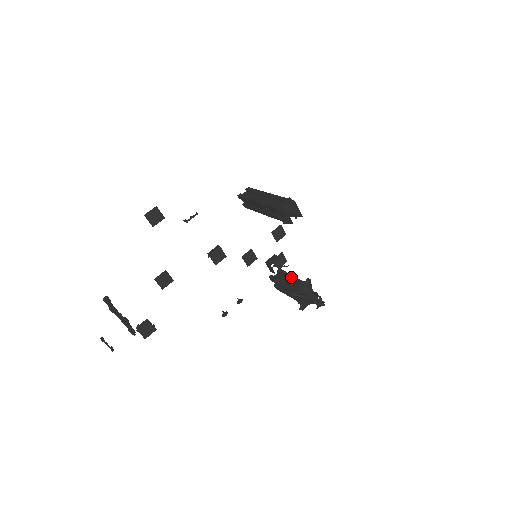
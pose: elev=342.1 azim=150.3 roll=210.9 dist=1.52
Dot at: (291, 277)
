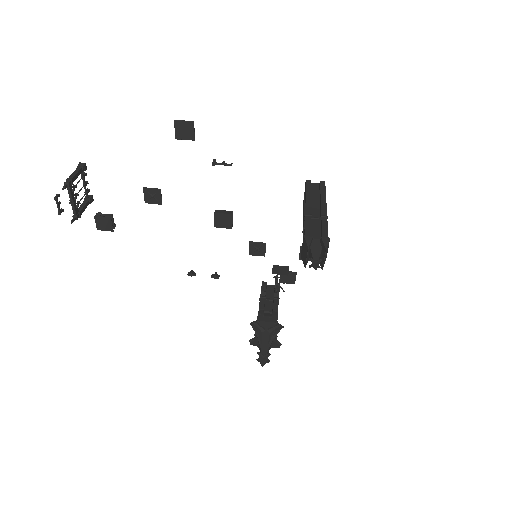
Dot at: (275, 304)
